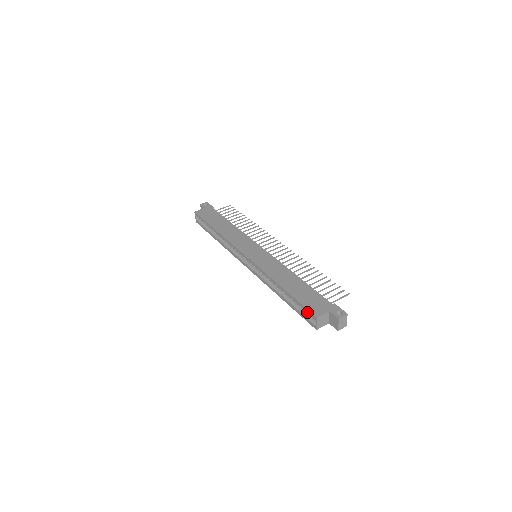
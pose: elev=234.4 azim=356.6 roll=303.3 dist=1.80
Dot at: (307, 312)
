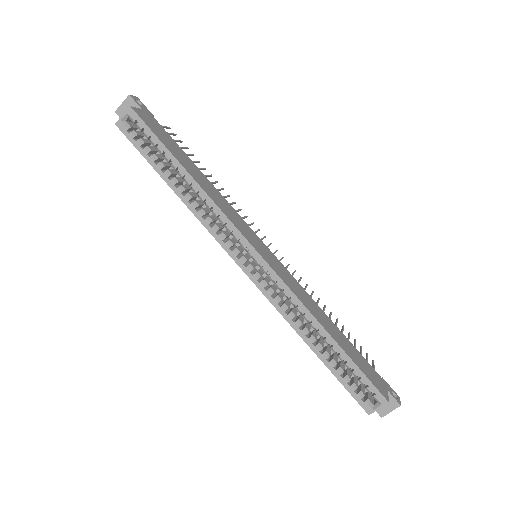
Dot at: (370, 388)
